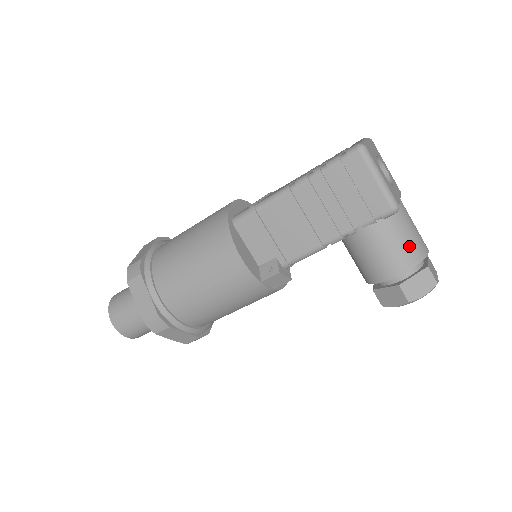
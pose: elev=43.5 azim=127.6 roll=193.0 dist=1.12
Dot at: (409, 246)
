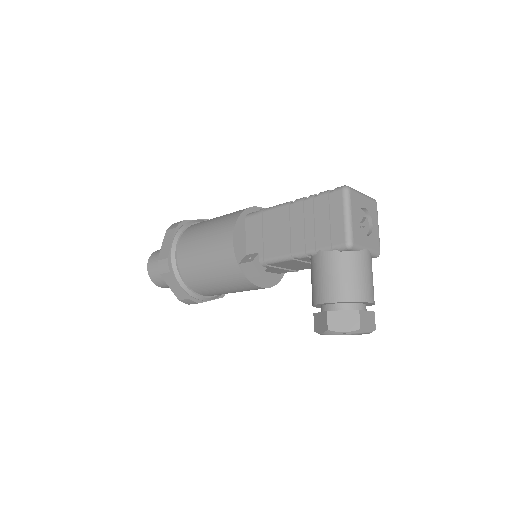
Dot at: (350, 283)
